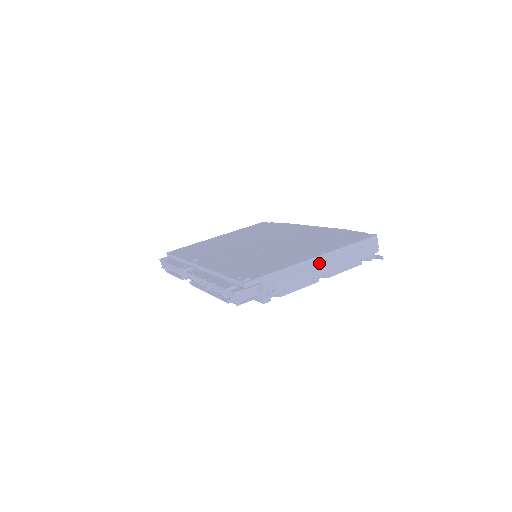
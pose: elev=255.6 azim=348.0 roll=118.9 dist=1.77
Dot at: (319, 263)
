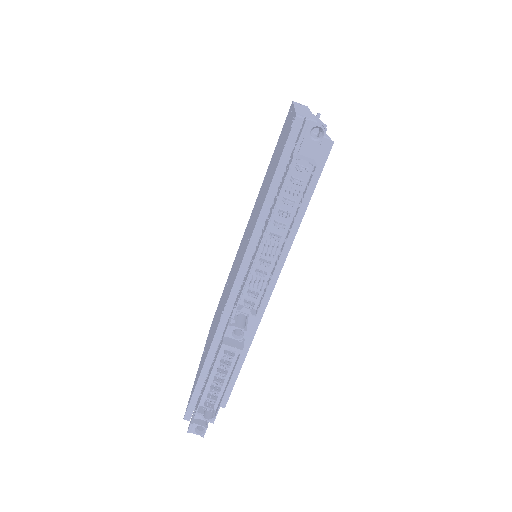
Dot at: occluded
